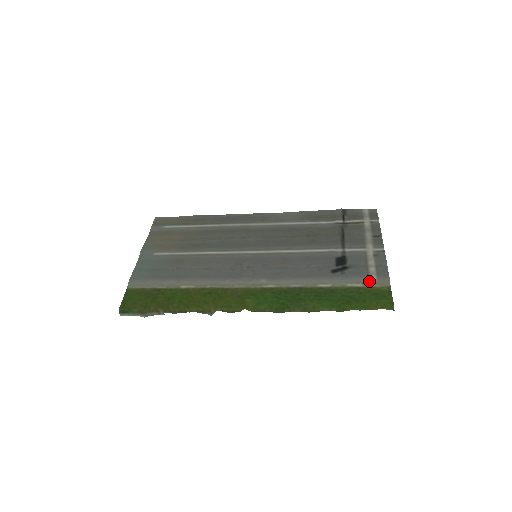
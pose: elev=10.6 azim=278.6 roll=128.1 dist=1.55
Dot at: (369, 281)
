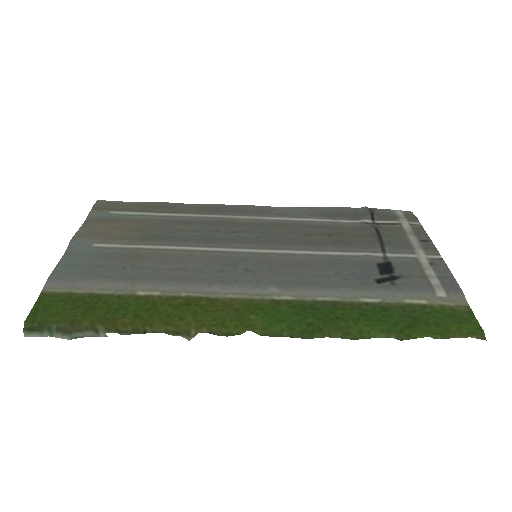
Dot at: (436, 296)
